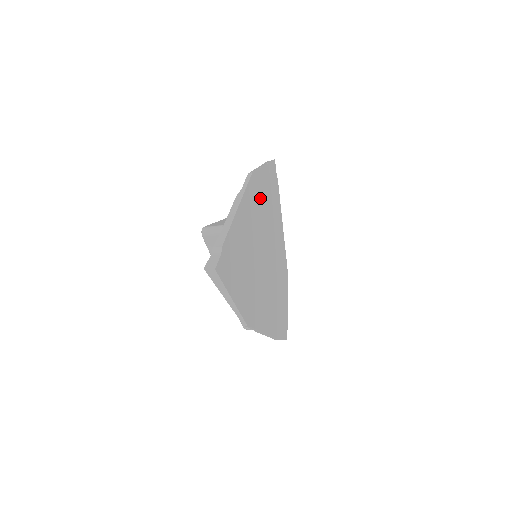
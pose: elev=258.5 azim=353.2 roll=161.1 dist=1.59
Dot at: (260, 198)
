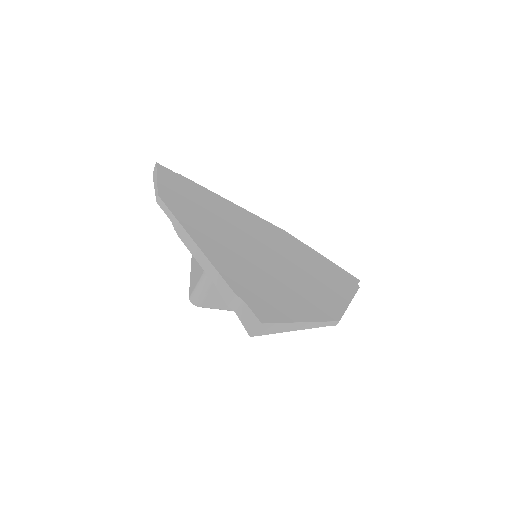
Dot at: (193, 207)
